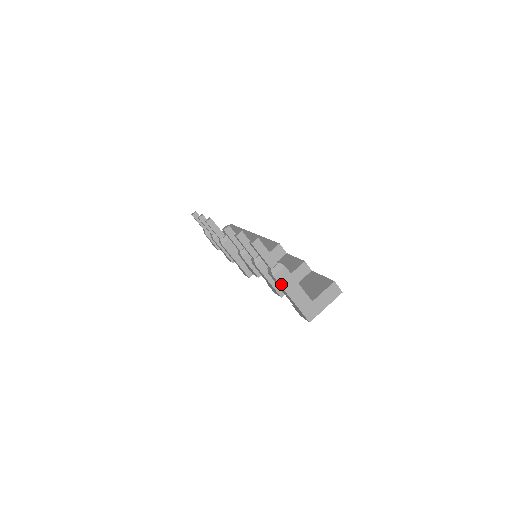
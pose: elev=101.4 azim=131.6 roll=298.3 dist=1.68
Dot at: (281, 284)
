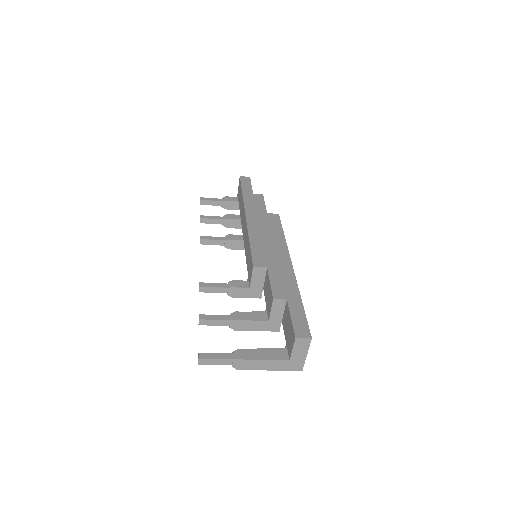
Dot at: (250, 369)
